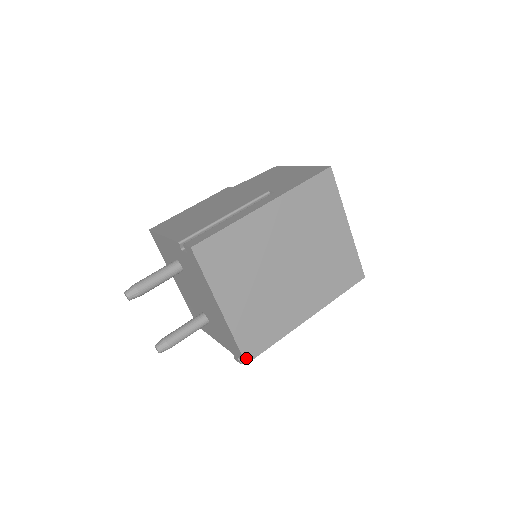
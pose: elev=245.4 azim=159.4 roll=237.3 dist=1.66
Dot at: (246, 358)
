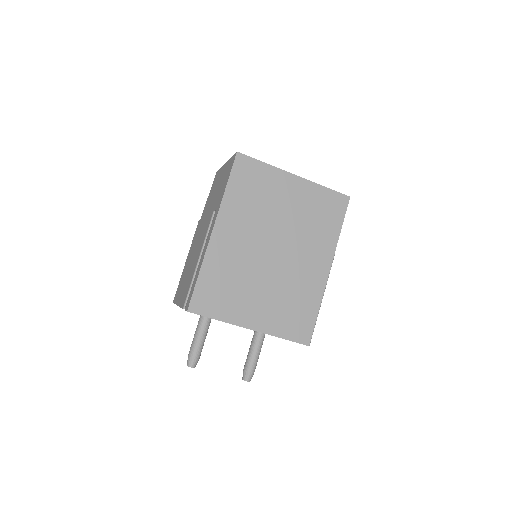
Dot at: (304, 342)
